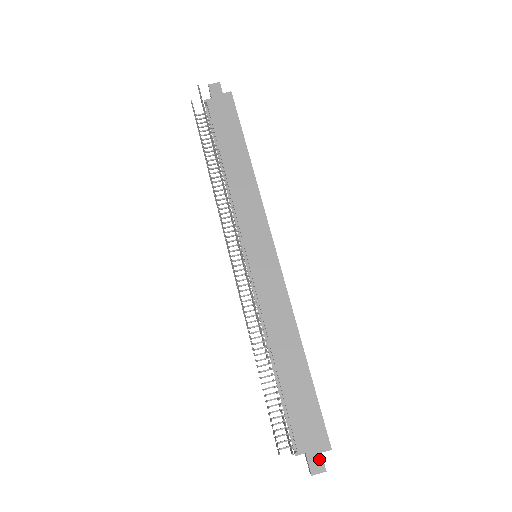
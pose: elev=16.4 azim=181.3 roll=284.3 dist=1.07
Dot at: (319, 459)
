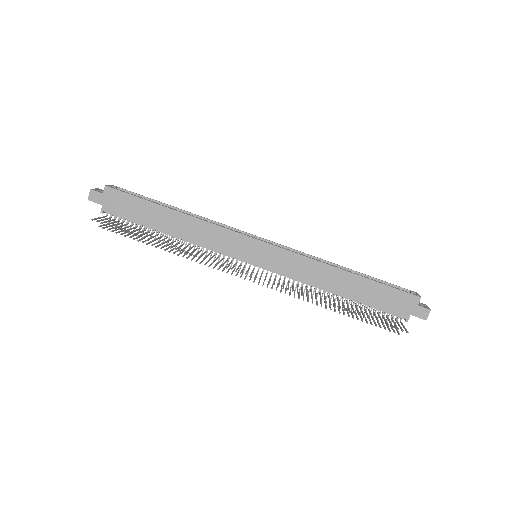
Dot at: (420, 309)
